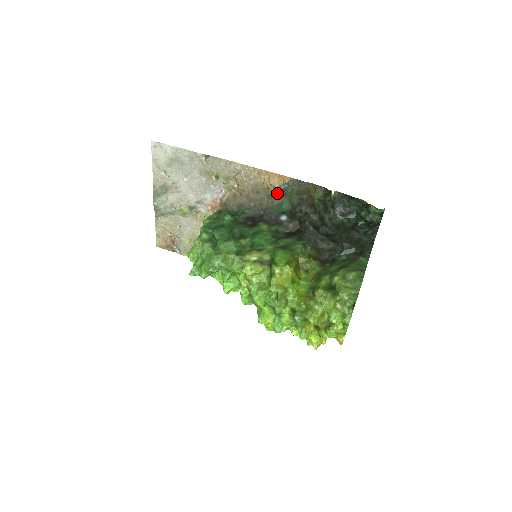
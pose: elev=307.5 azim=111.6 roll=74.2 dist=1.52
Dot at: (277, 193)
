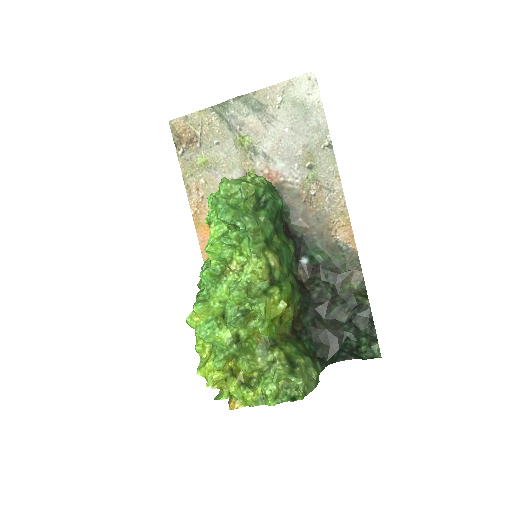
Dot at: (330, 241)
